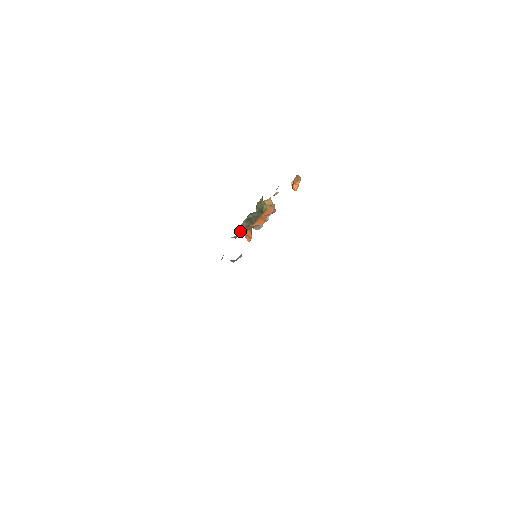
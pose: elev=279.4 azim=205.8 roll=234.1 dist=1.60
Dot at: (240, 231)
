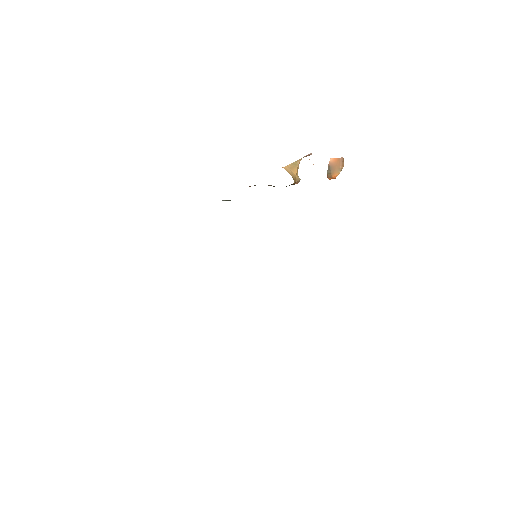
Dot at: occluded
